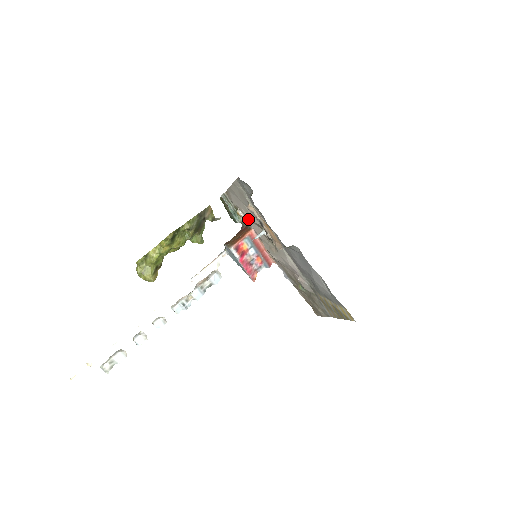
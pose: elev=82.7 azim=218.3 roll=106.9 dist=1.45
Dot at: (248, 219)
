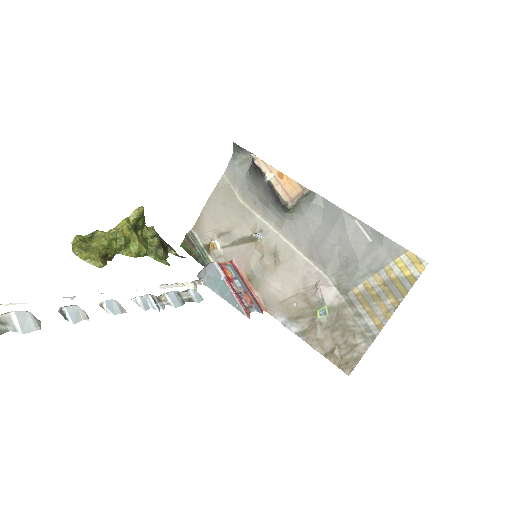
Dot at: (226, 249)
